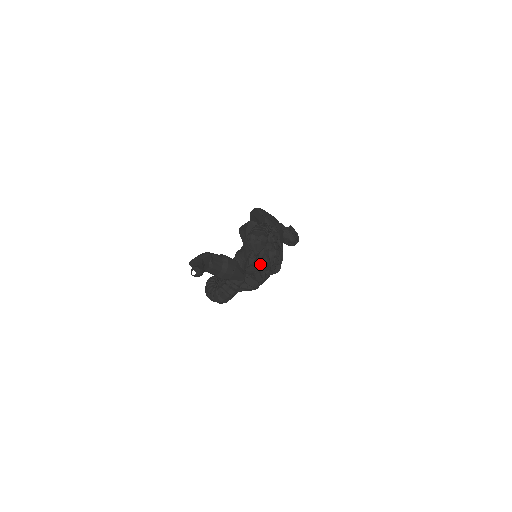
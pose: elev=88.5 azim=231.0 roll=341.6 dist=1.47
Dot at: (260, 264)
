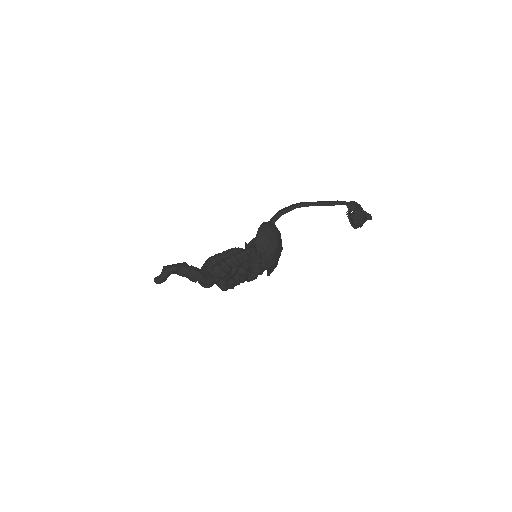
Dot at: (228, 280)
